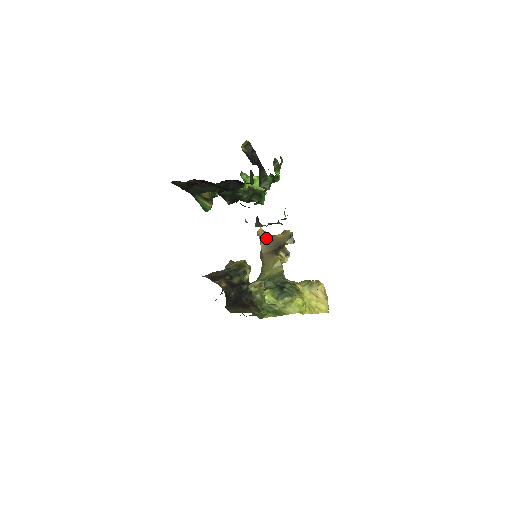
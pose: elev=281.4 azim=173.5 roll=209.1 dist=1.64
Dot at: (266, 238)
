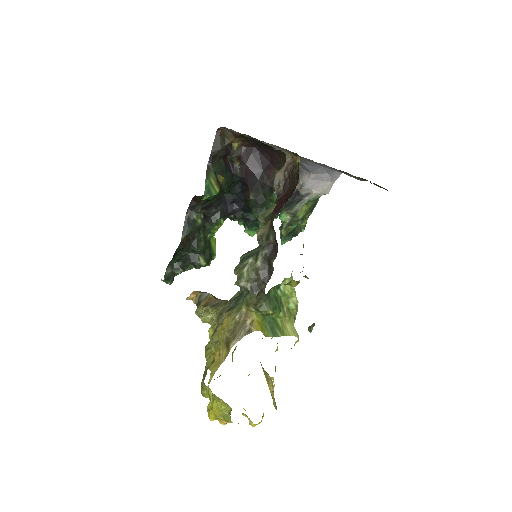
Dot at: occluded
